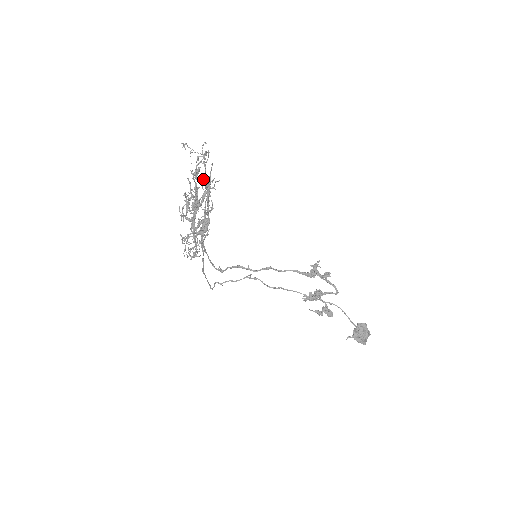
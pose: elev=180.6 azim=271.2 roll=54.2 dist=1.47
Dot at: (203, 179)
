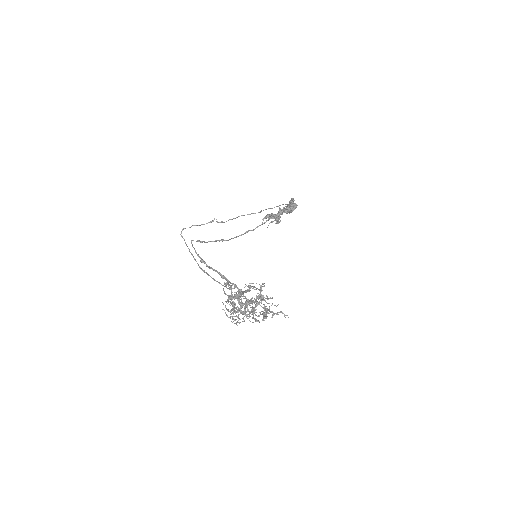
Dot at: (248, 286)
